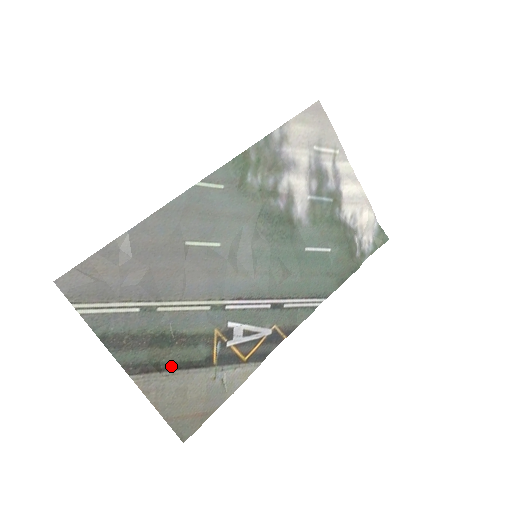
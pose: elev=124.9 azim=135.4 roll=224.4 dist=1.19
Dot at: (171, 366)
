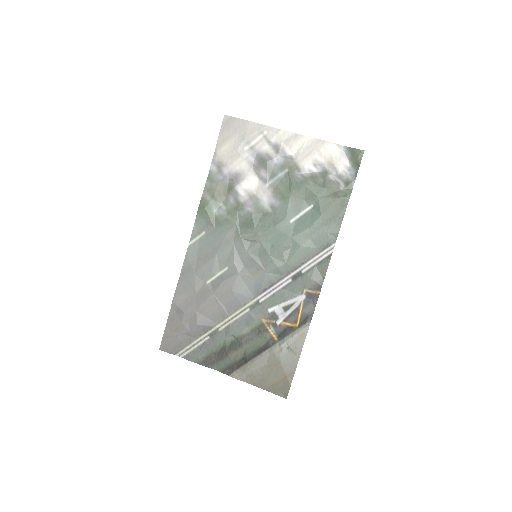
Dot at: (249, 357)
